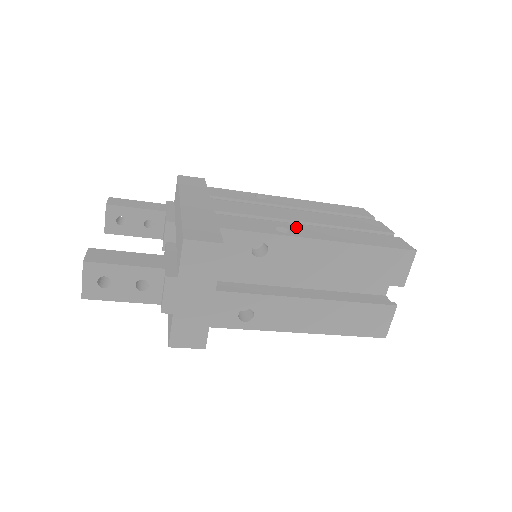
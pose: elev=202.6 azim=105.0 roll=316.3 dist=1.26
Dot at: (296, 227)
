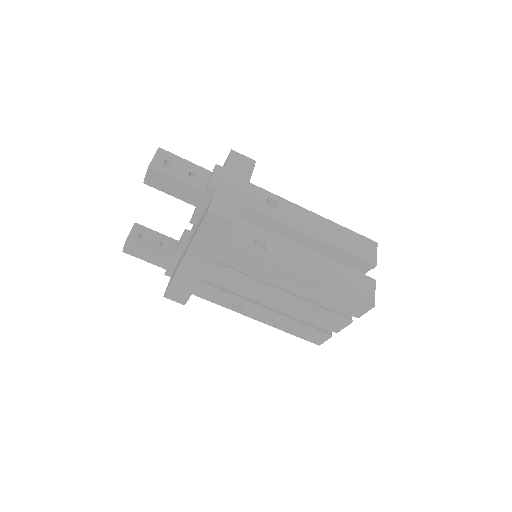
Dot at: occluded
